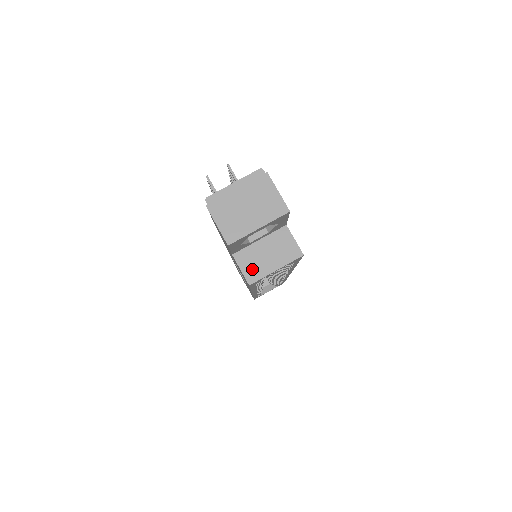
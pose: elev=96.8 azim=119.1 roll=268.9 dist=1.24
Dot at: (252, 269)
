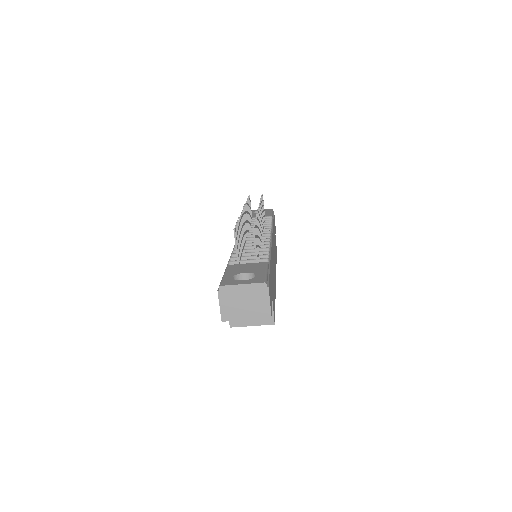
Dot at: occluded
